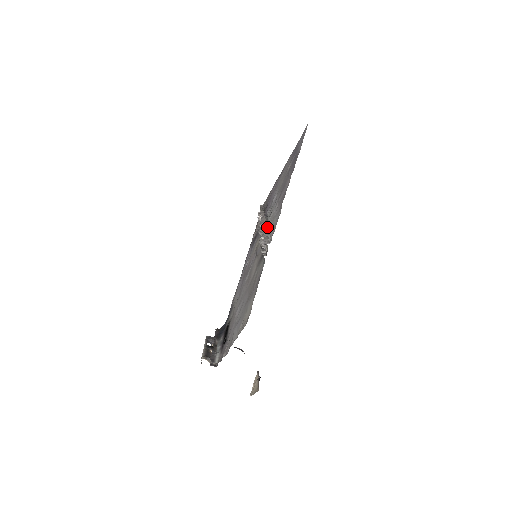
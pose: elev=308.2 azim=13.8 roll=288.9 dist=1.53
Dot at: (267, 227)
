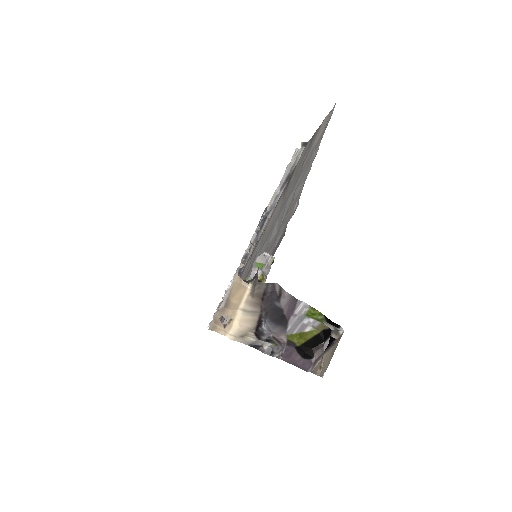
Dot at: occluded
